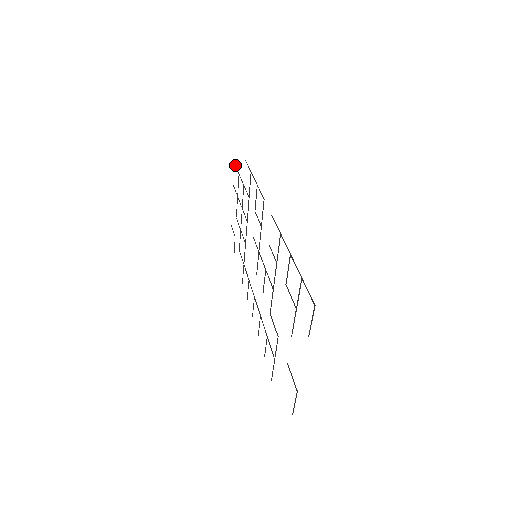
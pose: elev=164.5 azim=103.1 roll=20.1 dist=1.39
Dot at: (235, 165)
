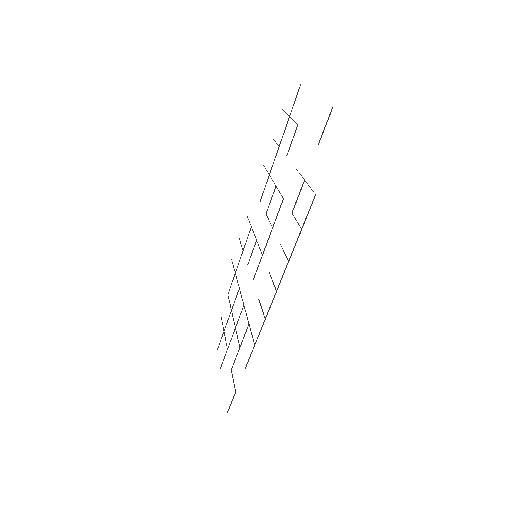
Dot at: occluded
